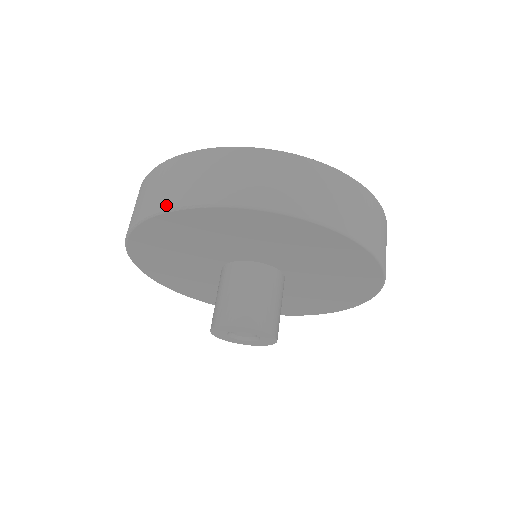
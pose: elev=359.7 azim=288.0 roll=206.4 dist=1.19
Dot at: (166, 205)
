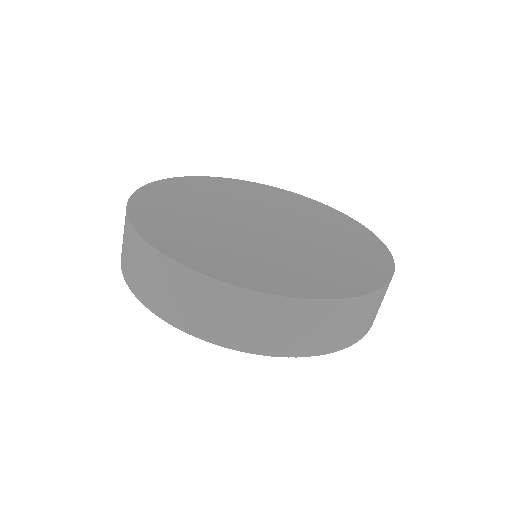
Dot at: (271, 352)
